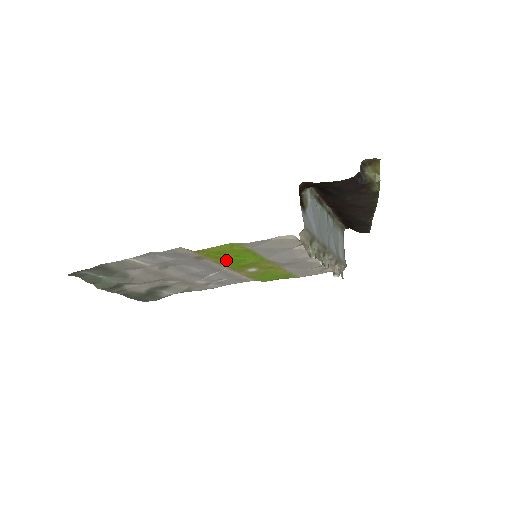
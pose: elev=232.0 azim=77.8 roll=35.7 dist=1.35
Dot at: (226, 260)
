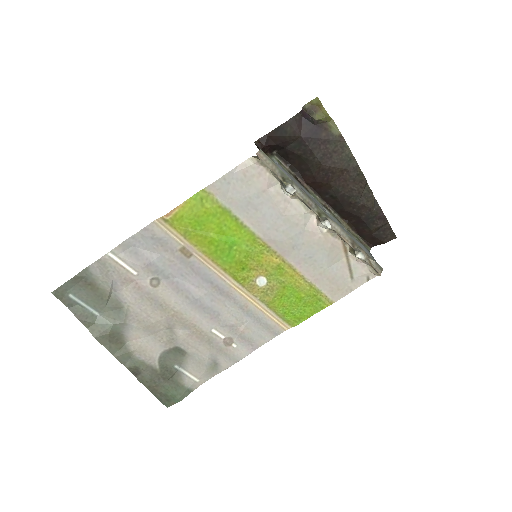
Dot at: (215, 248)
